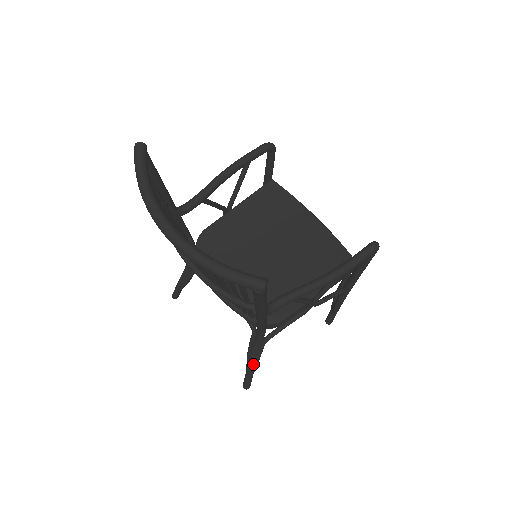
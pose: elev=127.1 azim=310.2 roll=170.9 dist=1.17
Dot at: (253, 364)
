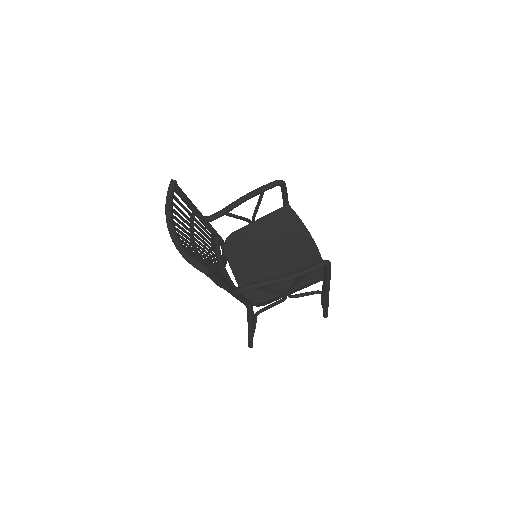
Dot at: (250, 330)
